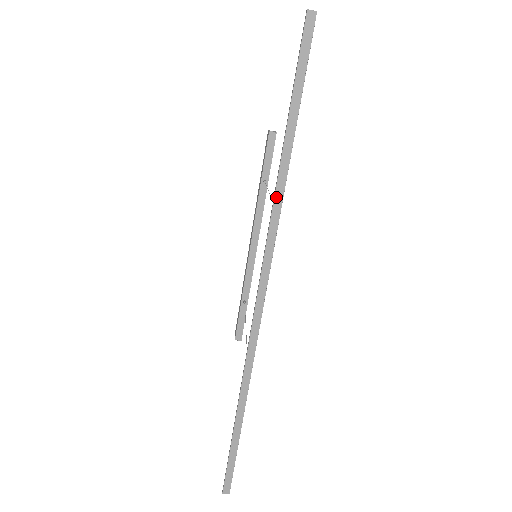
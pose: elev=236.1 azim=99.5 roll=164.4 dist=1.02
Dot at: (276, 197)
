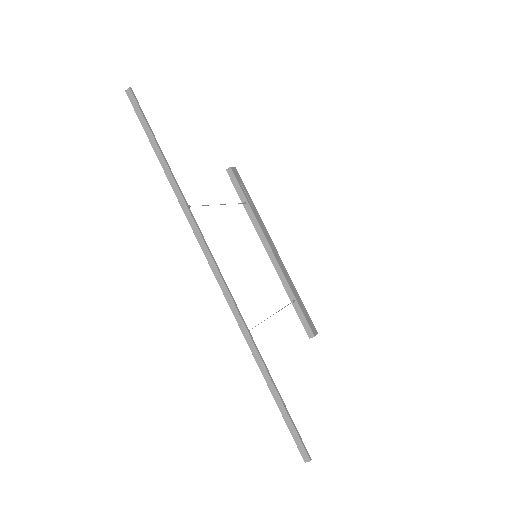
Dot at: (178, 199)
